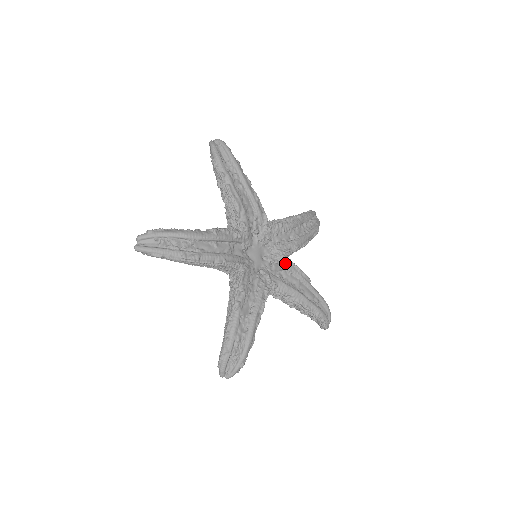
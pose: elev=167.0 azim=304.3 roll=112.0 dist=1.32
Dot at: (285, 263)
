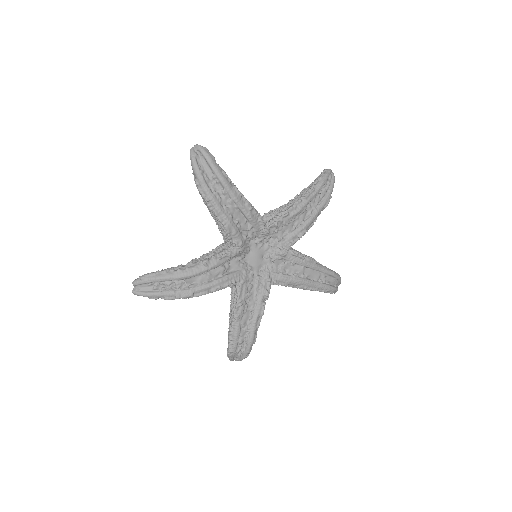
Dot at: (287, 257)
